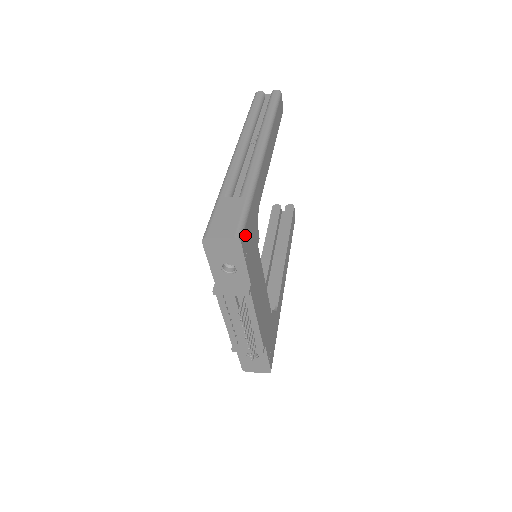
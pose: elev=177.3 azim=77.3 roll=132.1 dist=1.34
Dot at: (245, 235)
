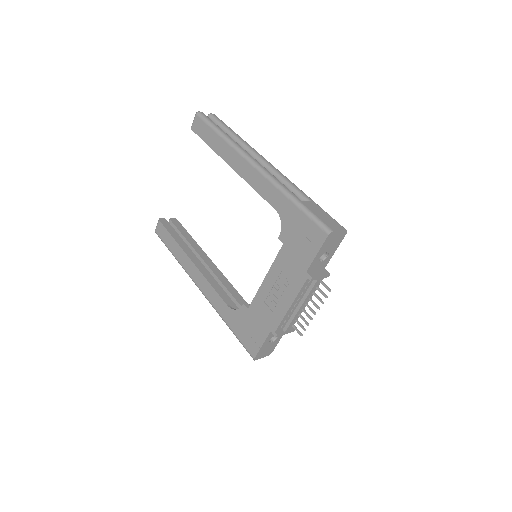
Dot at: occluded
